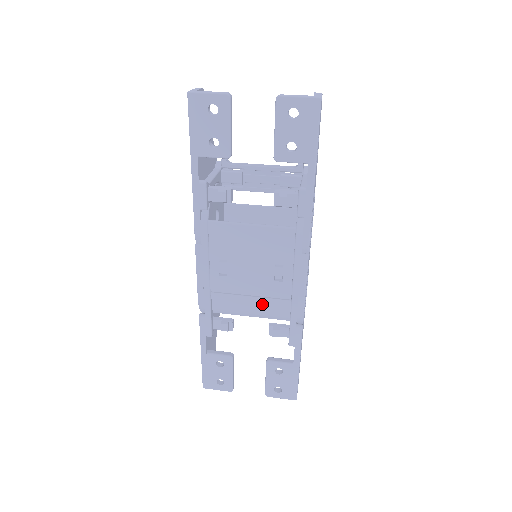
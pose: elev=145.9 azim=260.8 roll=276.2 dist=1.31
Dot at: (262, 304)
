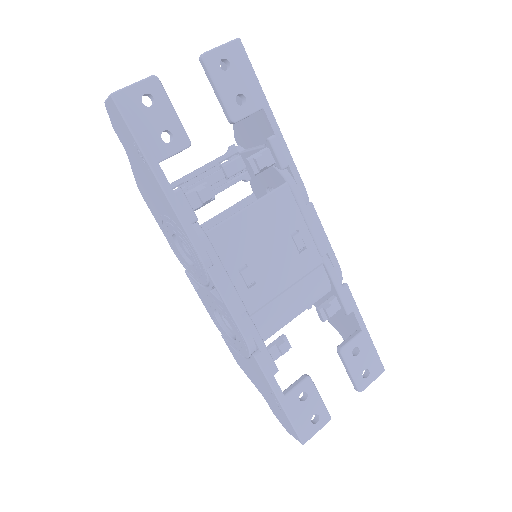
Dot at: (301, 290)
